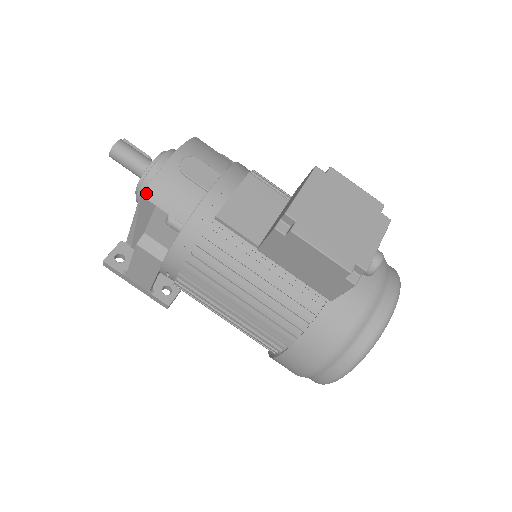
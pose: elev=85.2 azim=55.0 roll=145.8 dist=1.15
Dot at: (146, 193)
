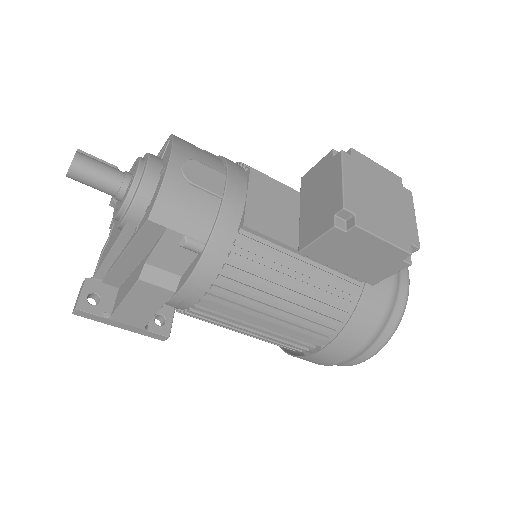
Dot at: (153, 215)
